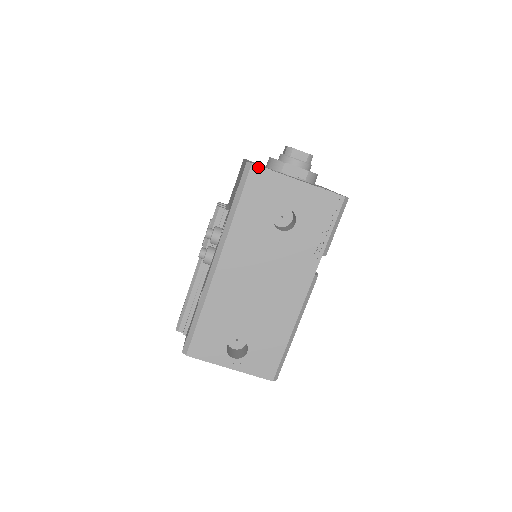
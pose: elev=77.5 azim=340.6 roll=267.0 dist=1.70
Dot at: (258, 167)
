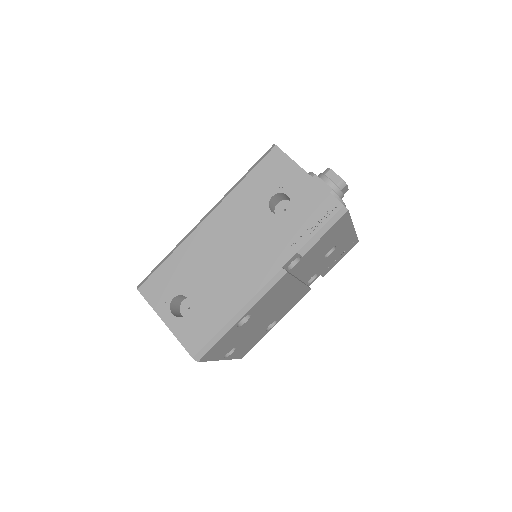
Dot at: (279, 150)
